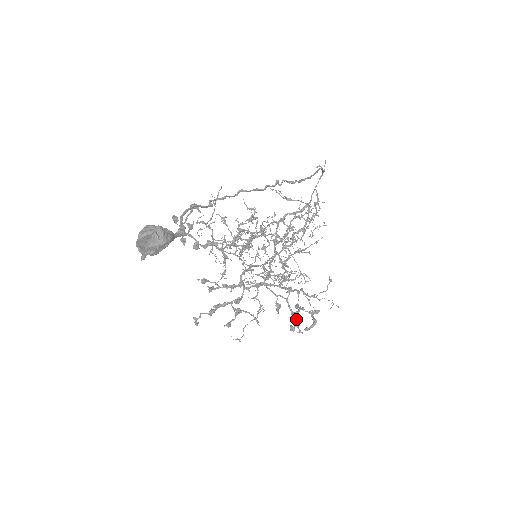
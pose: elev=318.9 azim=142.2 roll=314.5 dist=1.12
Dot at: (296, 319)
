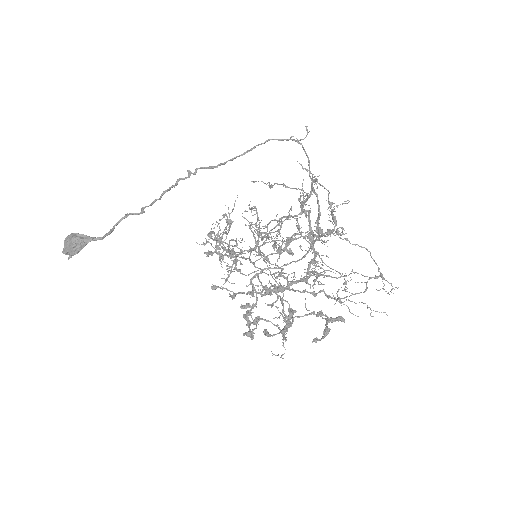
Dot at: (287, 324)
